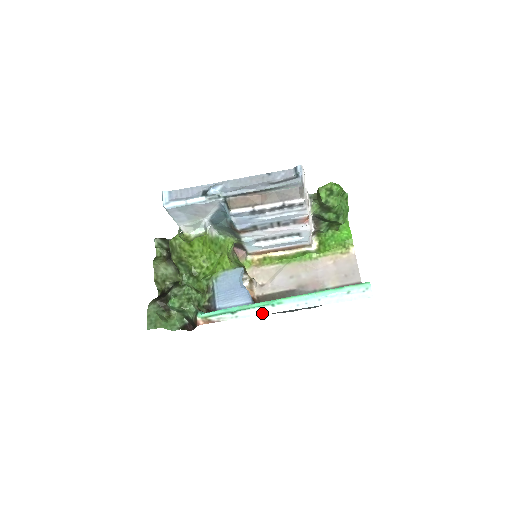
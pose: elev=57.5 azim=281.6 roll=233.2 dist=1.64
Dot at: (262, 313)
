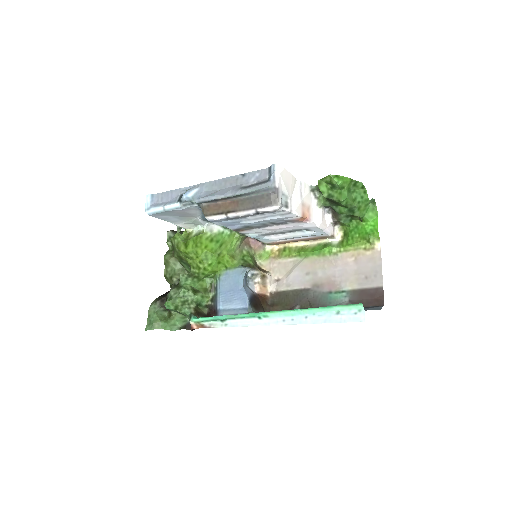
Dot at: (249, 324)
